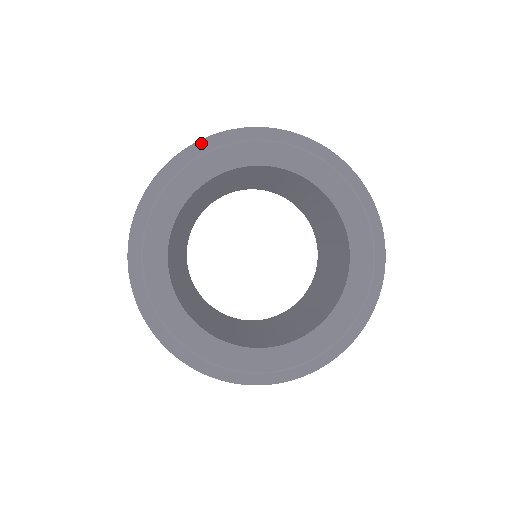
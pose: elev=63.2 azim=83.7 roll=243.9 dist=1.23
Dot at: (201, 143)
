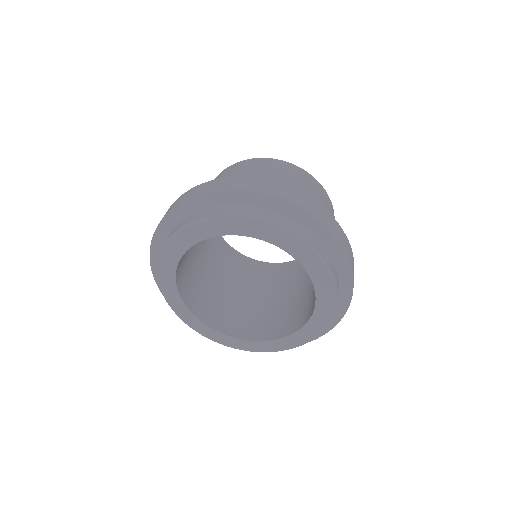
Dot at: (157, 233)
